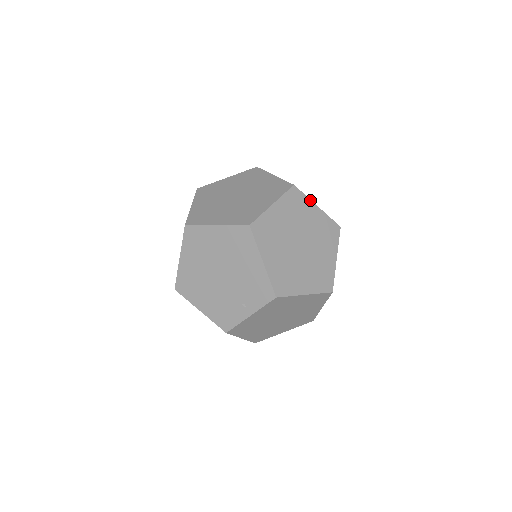
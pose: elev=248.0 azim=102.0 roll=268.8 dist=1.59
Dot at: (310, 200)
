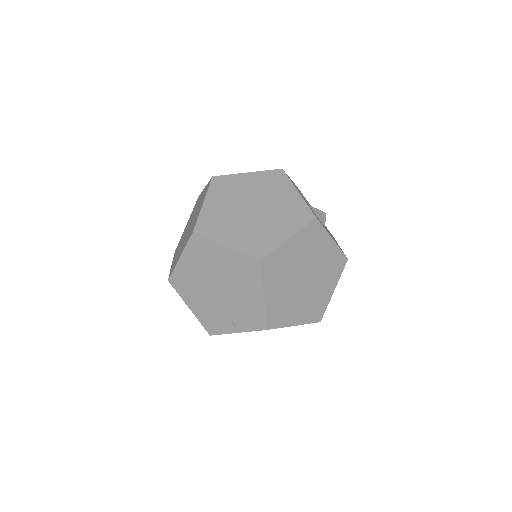
Dot at: (327, 233)
